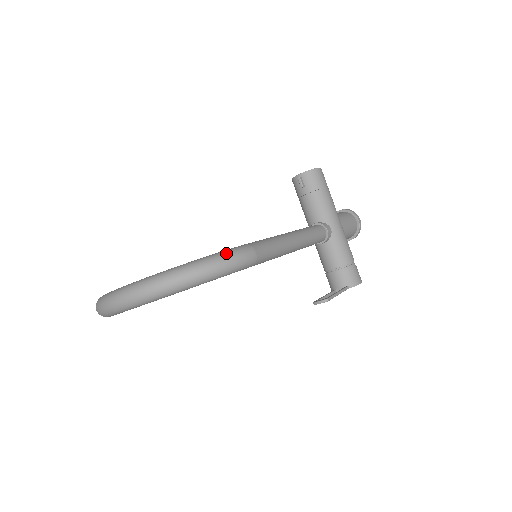
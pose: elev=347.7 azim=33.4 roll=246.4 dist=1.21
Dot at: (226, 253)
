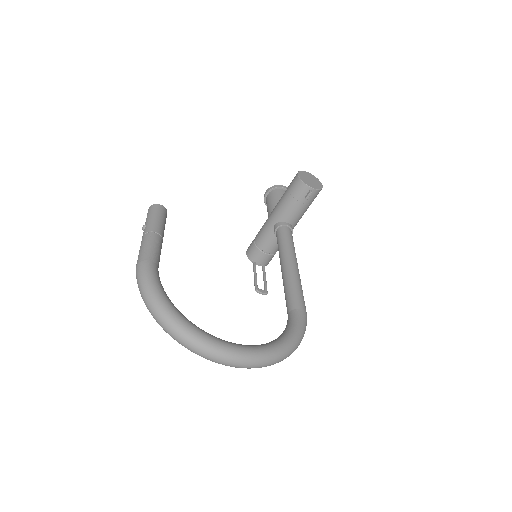
Dot at: occluded
